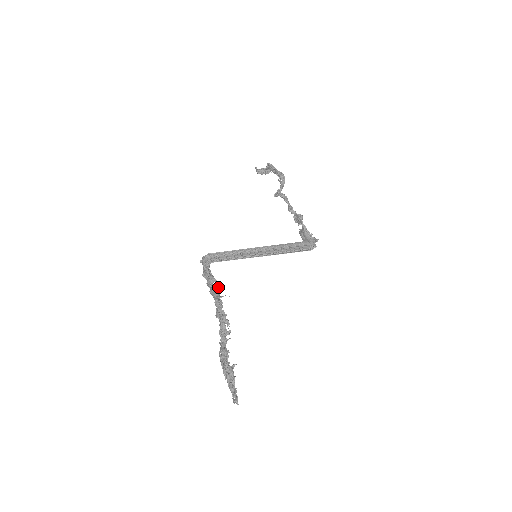
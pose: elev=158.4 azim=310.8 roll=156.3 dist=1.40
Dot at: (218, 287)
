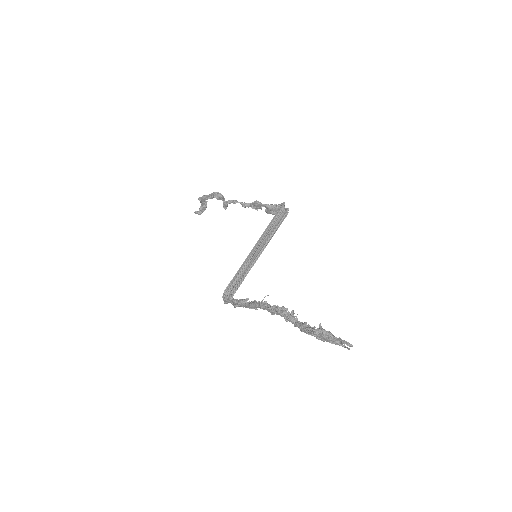
Dot at: occluded
